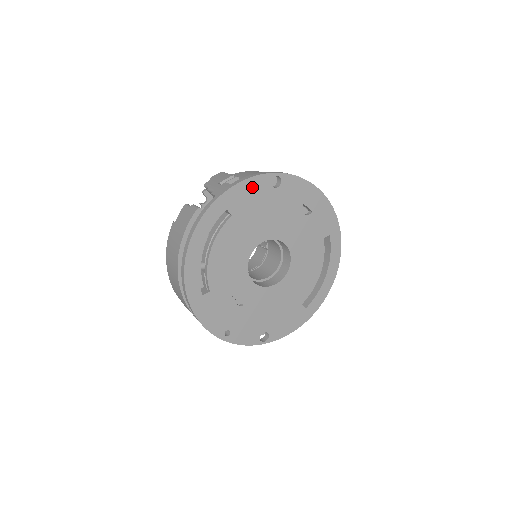
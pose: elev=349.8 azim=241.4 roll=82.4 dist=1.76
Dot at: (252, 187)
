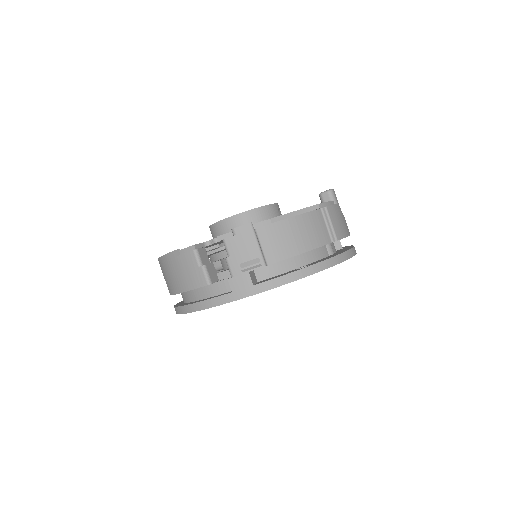
Dot at: occluded
